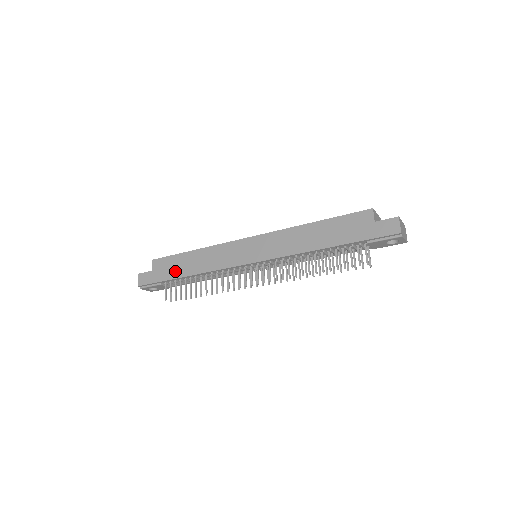
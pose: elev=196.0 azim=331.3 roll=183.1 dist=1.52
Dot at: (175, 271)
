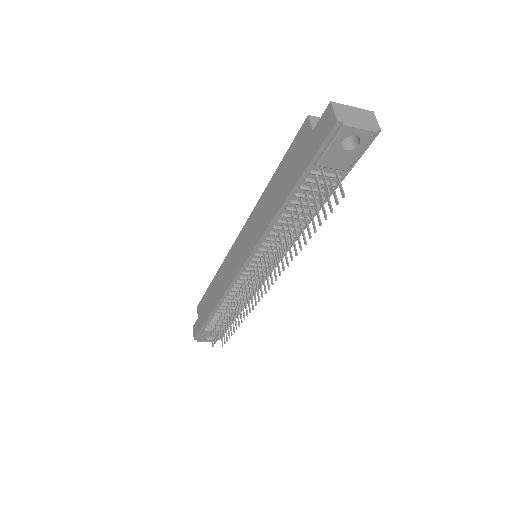
Dot at: (207, 310)
